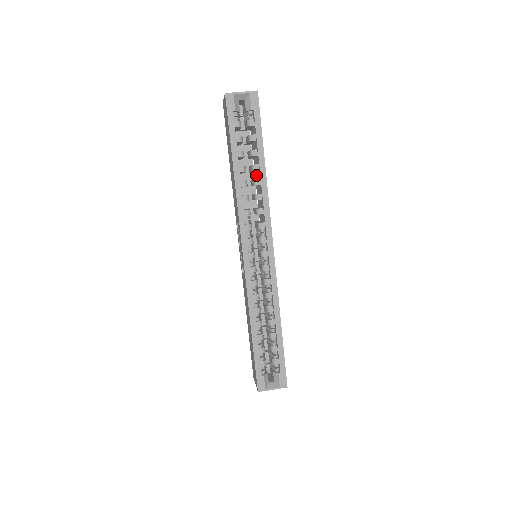
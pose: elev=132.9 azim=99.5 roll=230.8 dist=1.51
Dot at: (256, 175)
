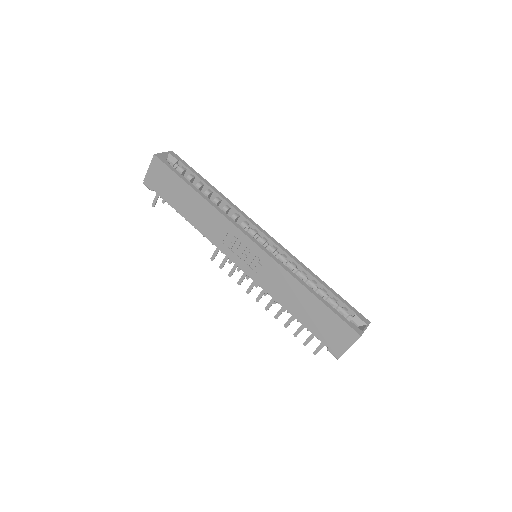
Dot at: occluded
